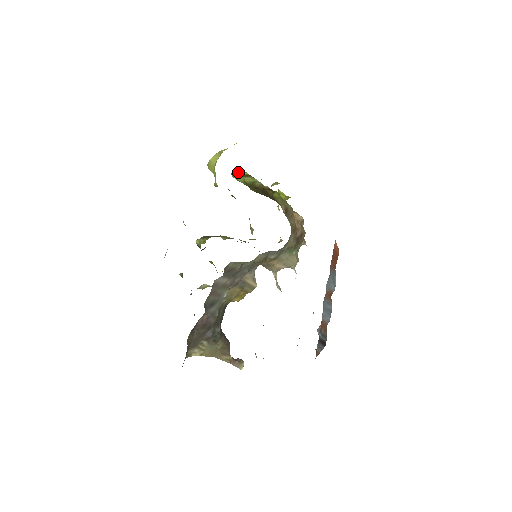
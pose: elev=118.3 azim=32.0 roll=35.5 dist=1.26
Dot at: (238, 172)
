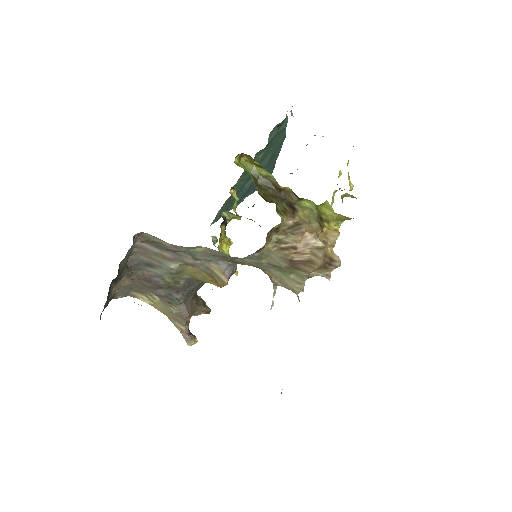
Dot at: (249, 158)
